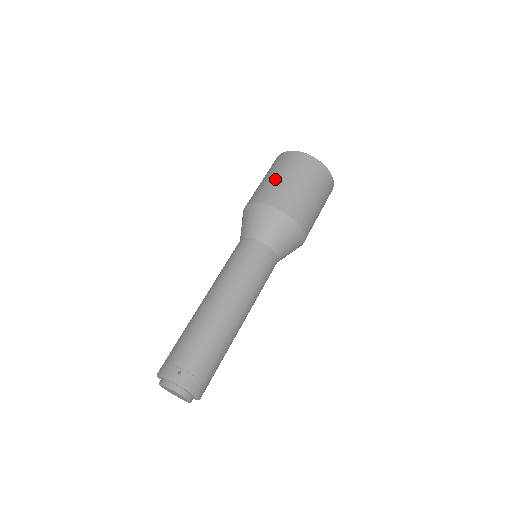
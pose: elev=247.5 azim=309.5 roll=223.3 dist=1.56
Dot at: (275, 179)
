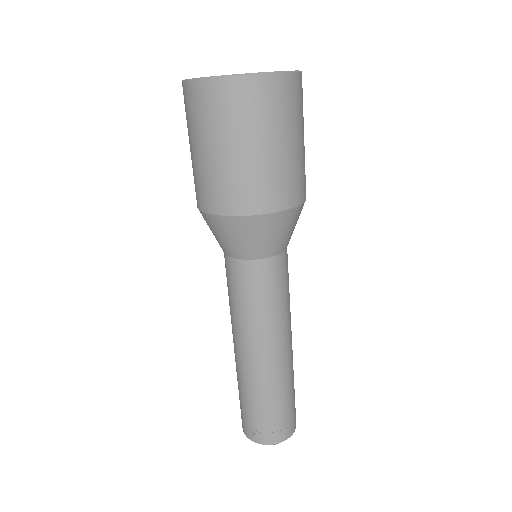
Dot at: (195, 157)
